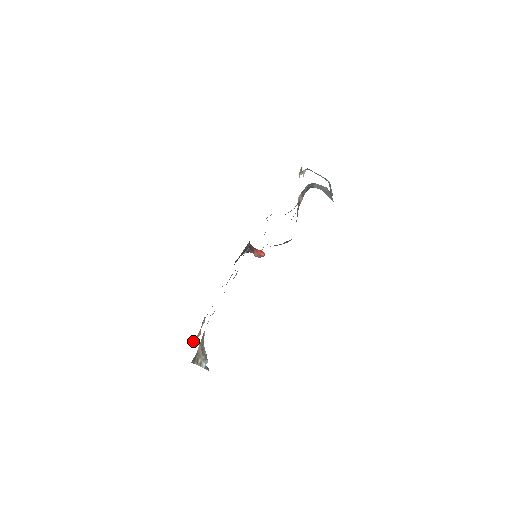
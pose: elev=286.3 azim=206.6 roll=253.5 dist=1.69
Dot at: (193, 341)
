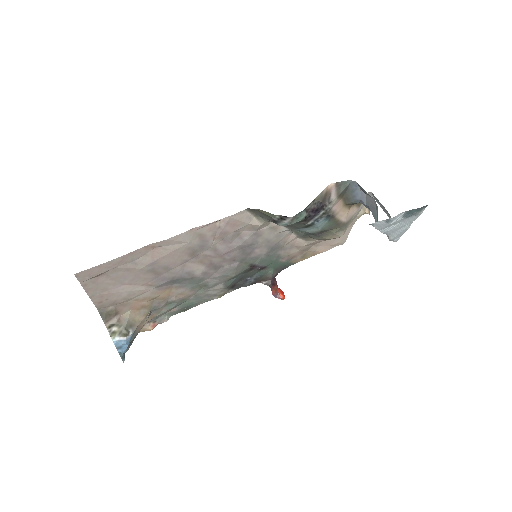
Dot at: (140, 331)
